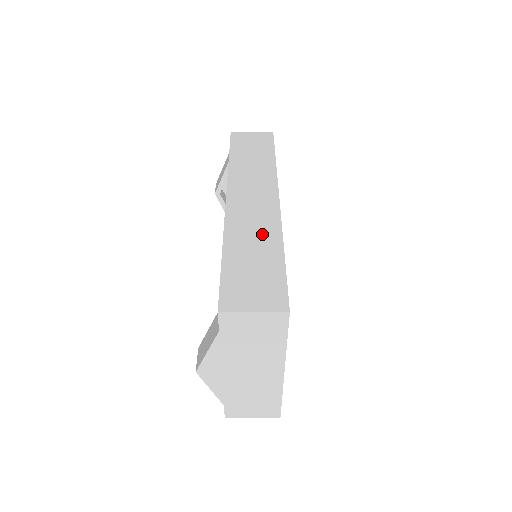
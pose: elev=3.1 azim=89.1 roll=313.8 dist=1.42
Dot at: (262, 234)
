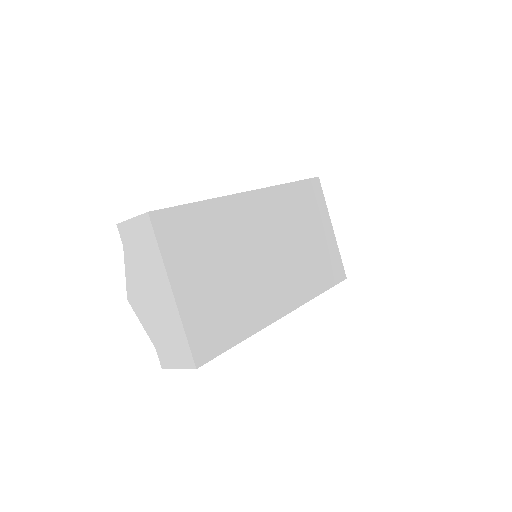
Dot at: occluded
